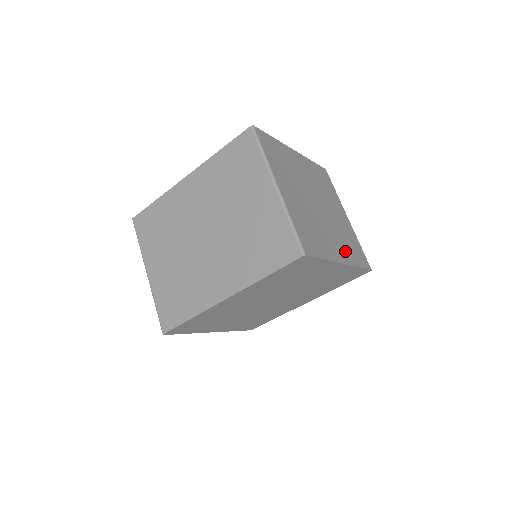
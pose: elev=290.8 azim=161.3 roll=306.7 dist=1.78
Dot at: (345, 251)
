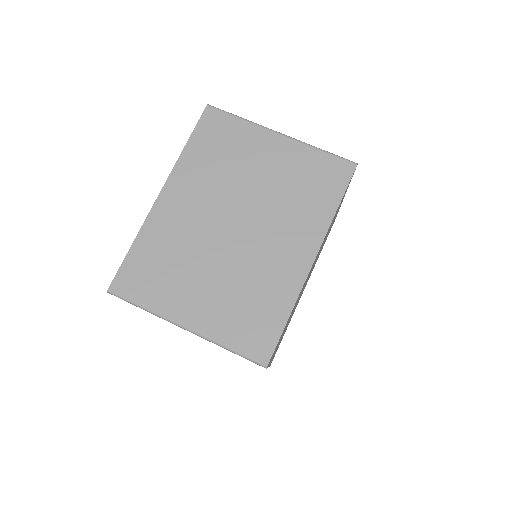
Dot at: occluded
